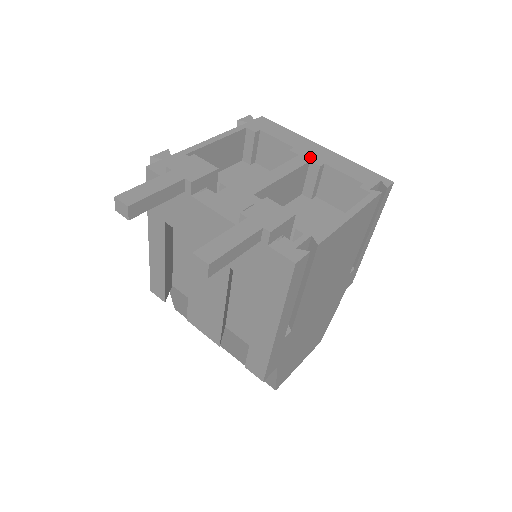
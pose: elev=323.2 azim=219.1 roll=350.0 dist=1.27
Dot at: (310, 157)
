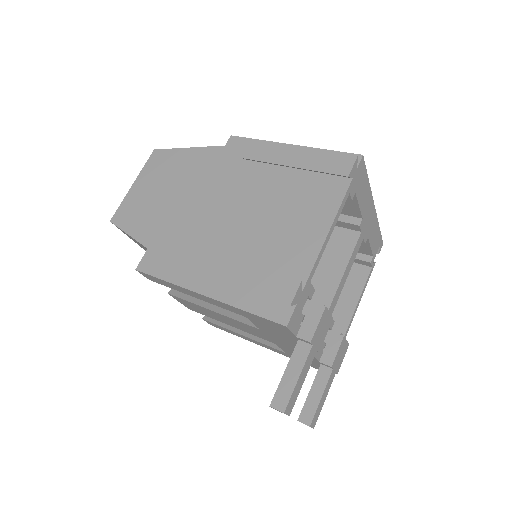
Dot at: (365, 232)
